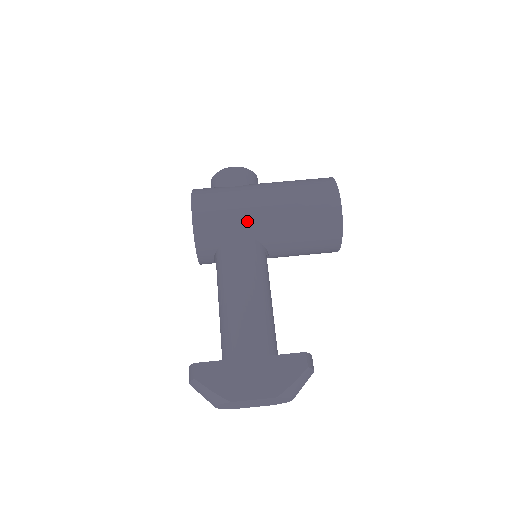
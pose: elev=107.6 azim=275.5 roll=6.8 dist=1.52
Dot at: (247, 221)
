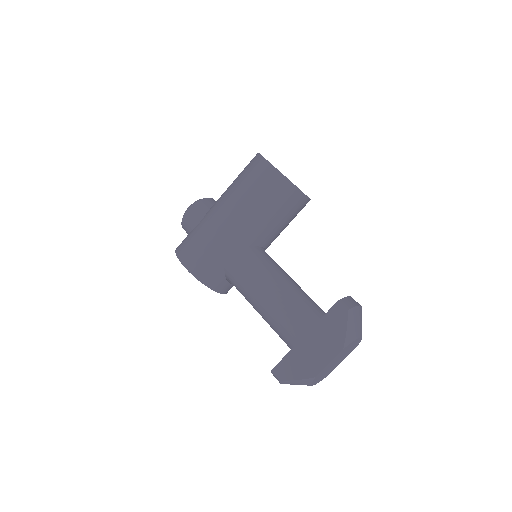
Dot at: (226, 242)
